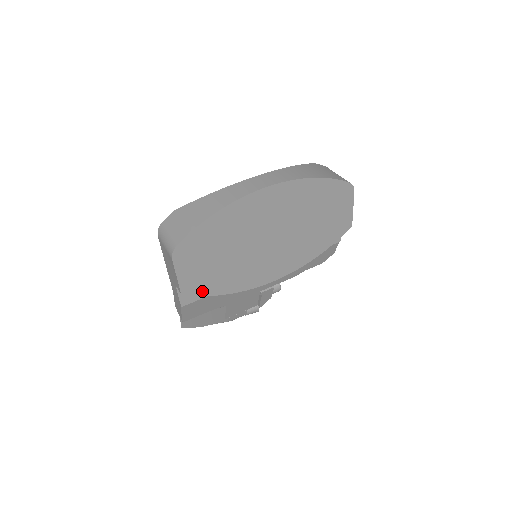
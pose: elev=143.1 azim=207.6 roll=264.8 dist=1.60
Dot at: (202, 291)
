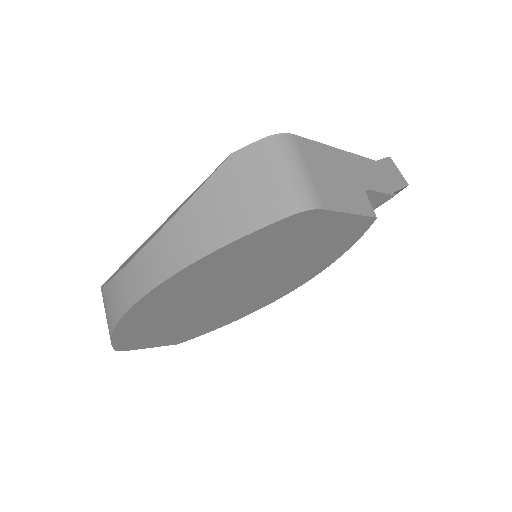
Dot at: (197, 334)
